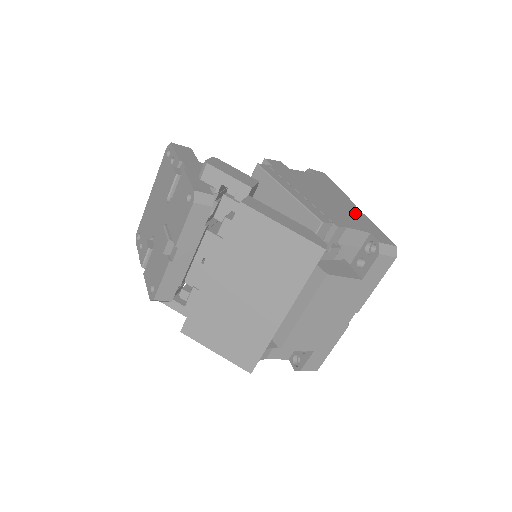
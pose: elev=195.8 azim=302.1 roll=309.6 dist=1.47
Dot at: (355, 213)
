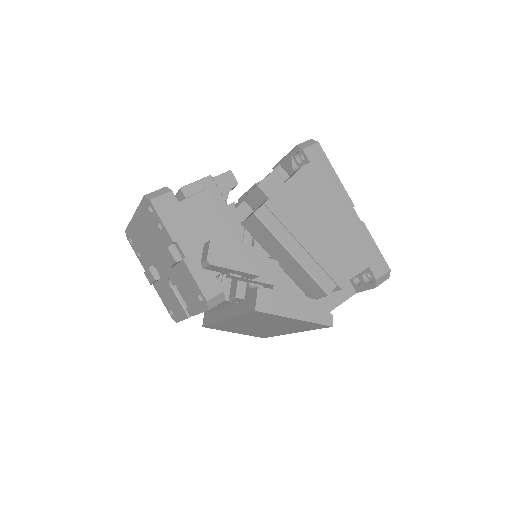
Dot at: (354, 231)
